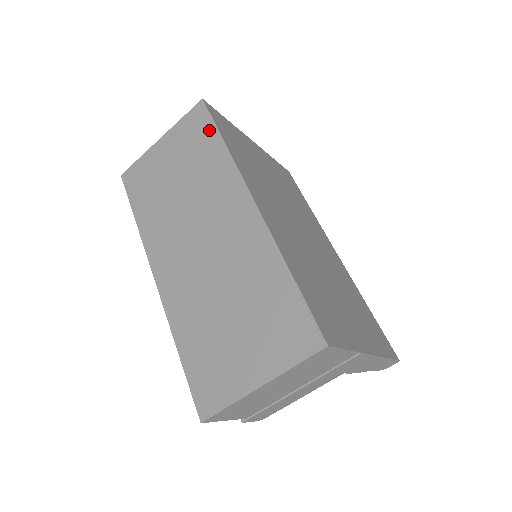
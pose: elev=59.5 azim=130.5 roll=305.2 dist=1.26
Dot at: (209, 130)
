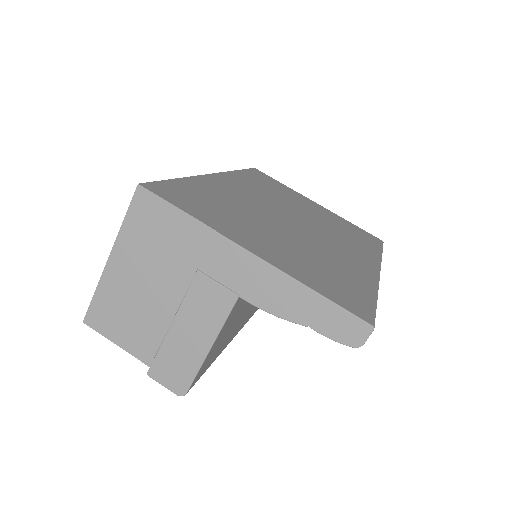
Dot at: occluded
